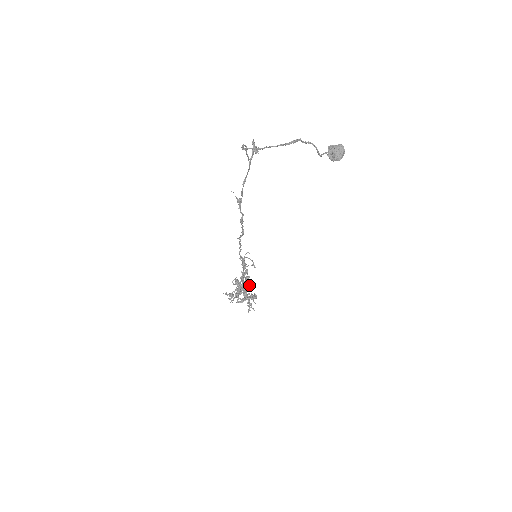
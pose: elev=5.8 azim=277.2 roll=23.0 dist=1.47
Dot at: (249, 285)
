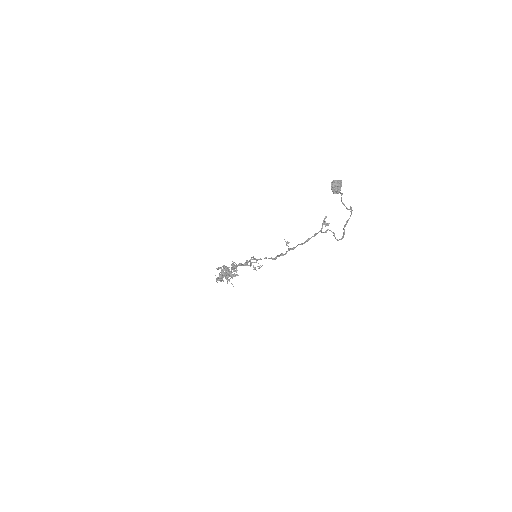
Dot at: (236, 270)
